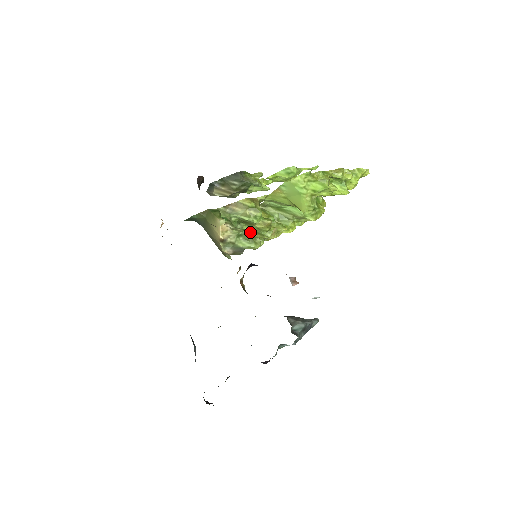
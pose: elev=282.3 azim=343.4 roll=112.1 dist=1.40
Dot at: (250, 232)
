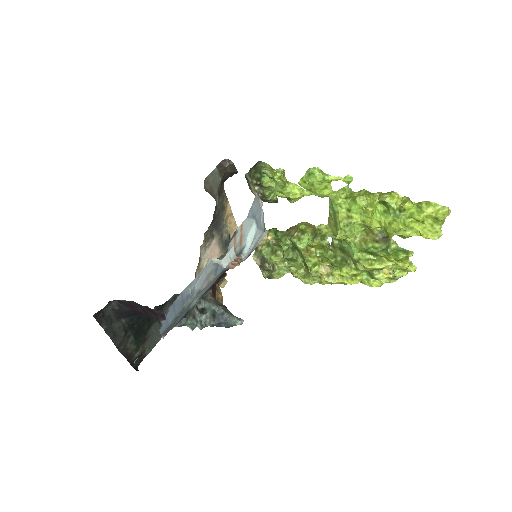
Dot at: (305, 267)
